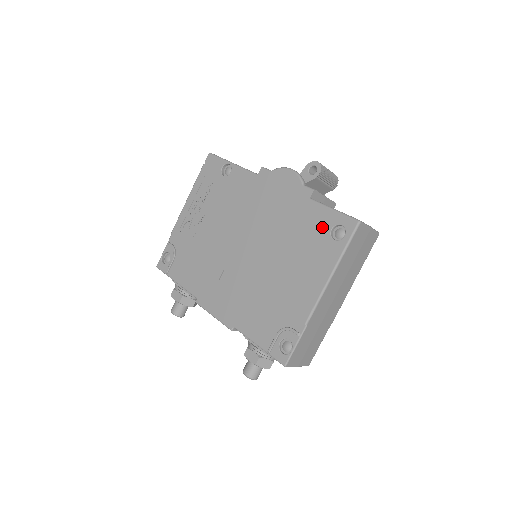
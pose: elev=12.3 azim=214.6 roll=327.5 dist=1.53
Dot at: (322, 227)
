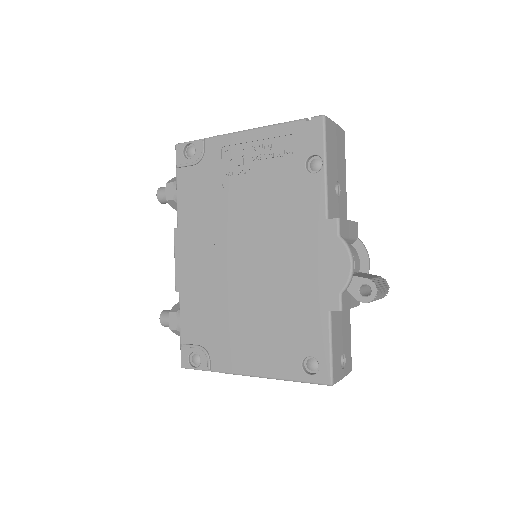
Dot at: (307, 344)
